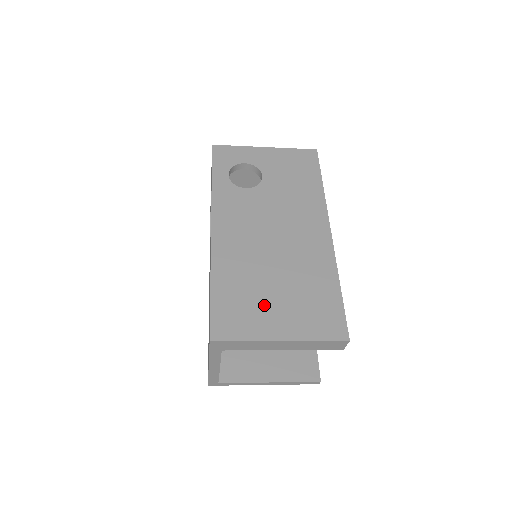
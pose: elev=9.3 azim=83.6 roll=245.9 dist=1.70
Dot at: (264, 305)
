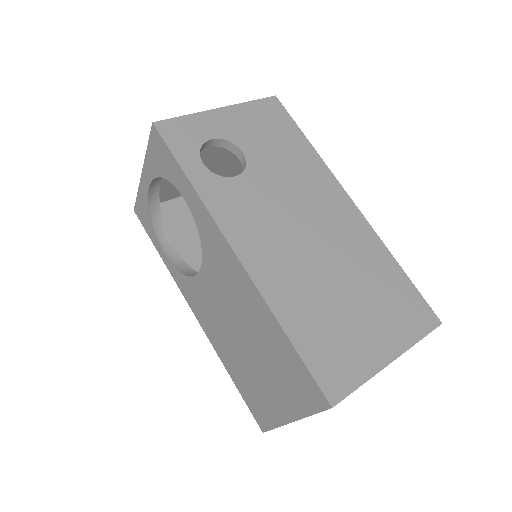
Dot at: (352, 327)
